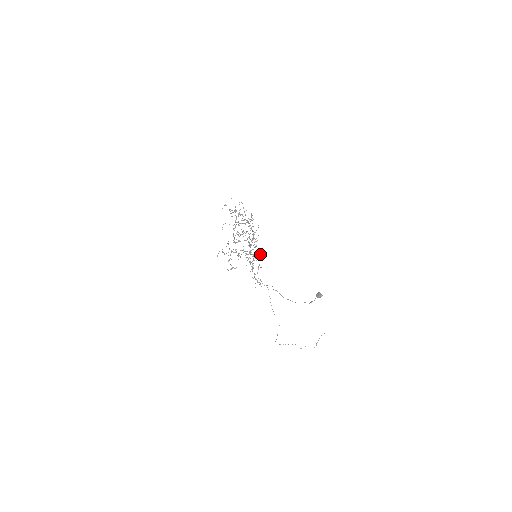
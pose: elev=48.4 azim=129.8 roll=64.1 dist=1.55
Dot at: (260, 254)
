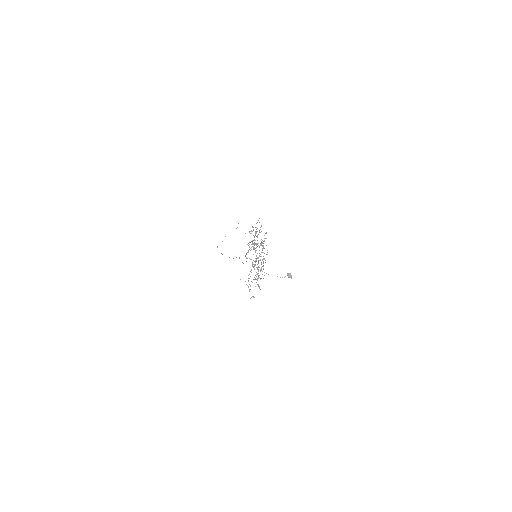
Dot at: occluded
